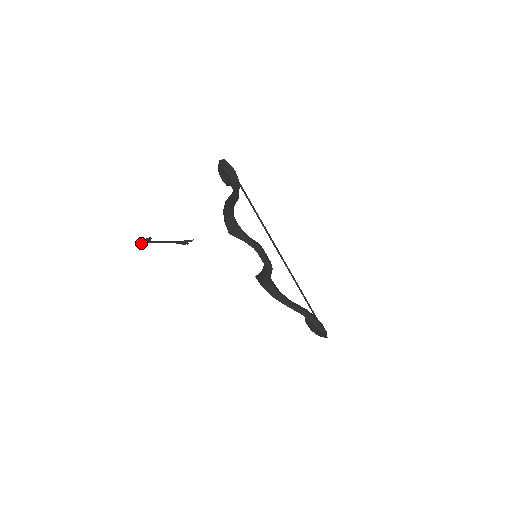
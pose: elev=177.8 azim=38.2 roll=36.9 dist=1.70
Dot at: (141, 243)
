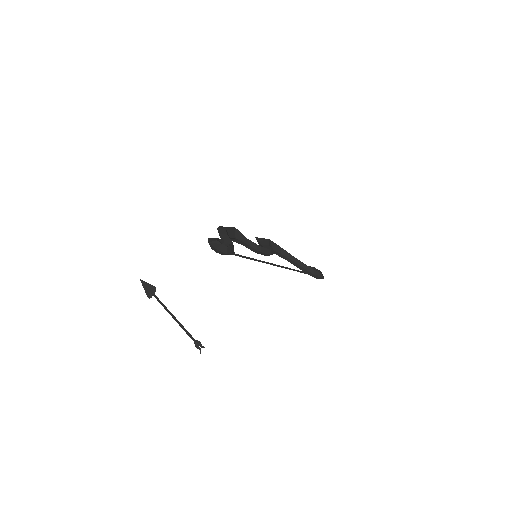
Dot at: (148, 295)
